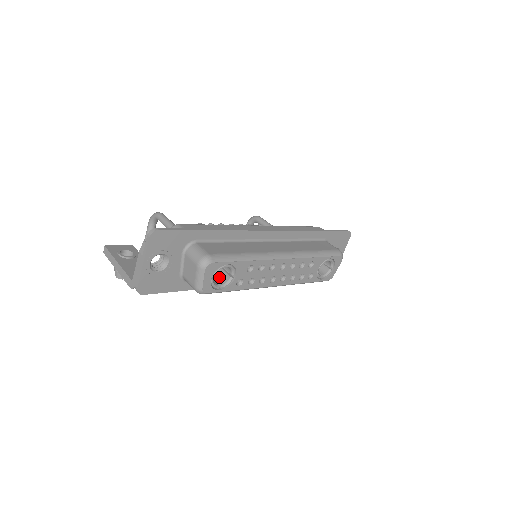
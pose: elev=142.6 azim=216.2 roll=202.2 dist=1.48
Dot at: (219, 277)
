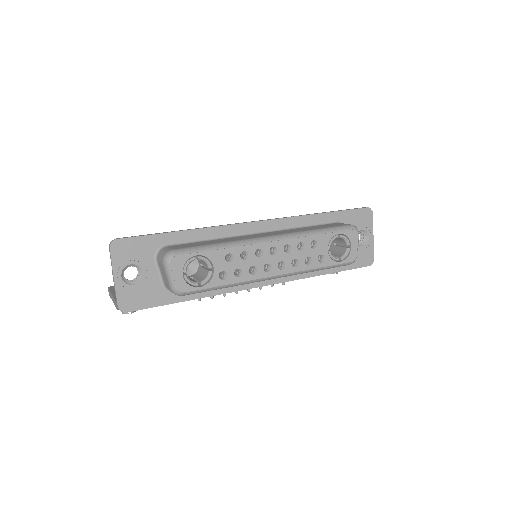
Dot at: (201, 276)
